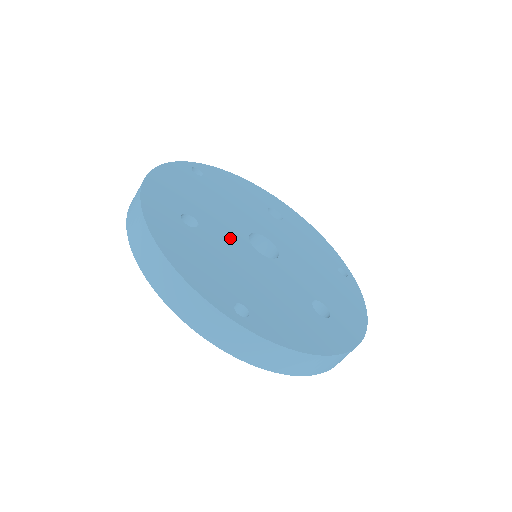
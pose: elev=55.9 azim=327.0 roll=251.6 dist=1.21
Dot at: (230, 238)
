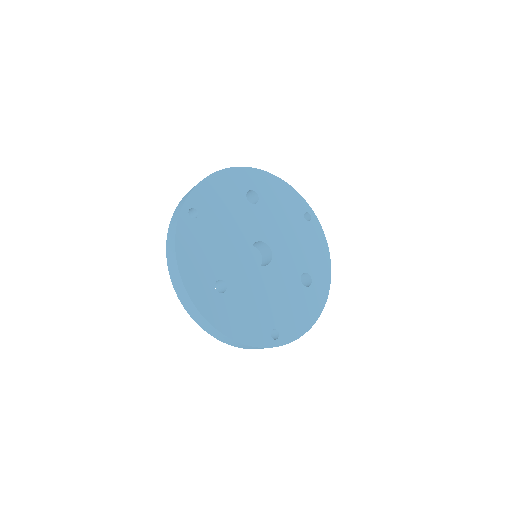
Dot at: (245, 273)
